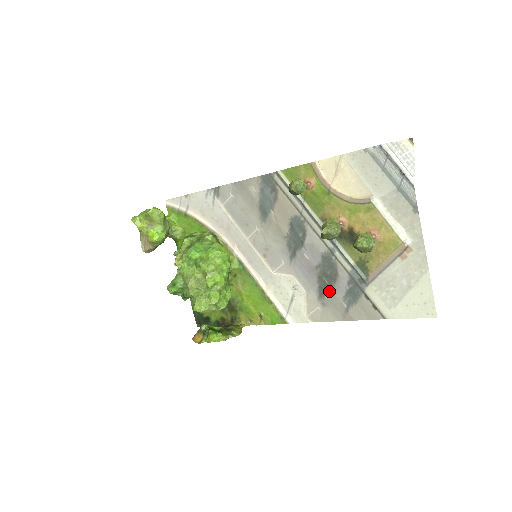
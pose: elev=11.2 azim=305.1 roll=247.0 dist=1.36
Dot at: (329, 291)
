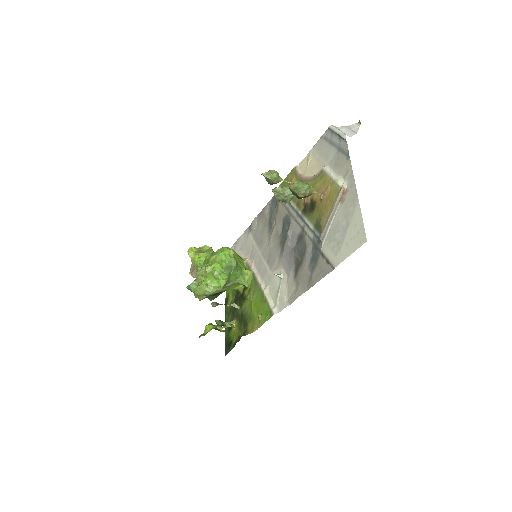
Dot at: (300, 266)
